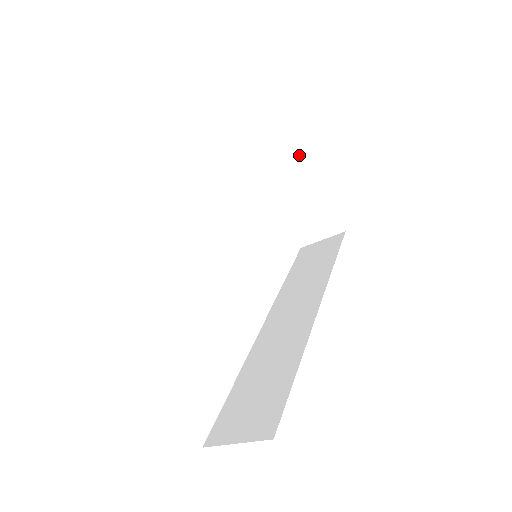
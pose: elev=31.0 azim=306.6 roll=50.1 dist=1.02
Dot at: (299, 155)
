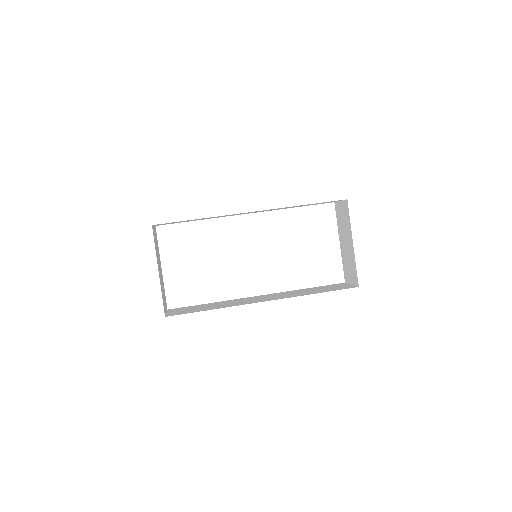
Dot at: (349, 219)
